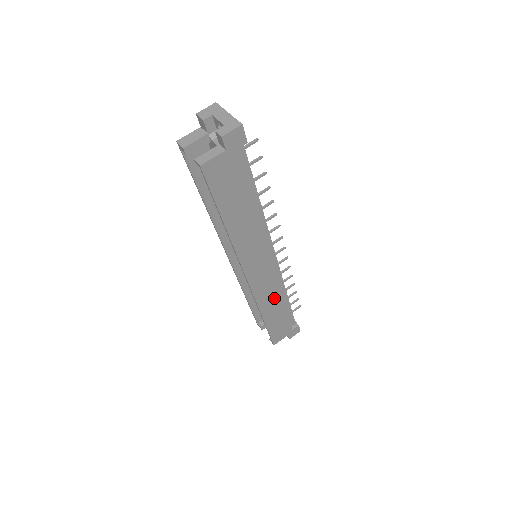
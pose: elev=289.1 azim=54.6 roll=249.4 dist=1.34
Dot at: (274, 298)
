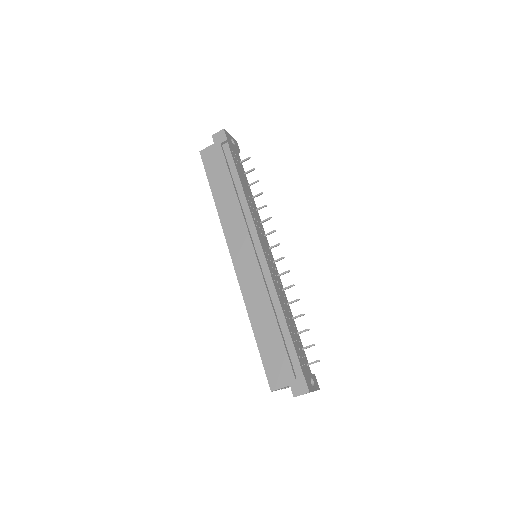
Dot at: occluded
